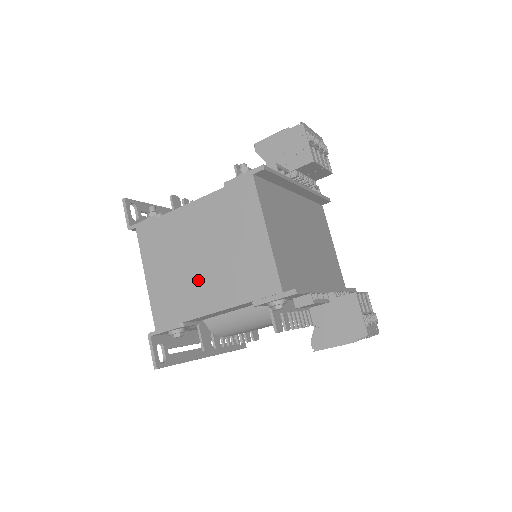
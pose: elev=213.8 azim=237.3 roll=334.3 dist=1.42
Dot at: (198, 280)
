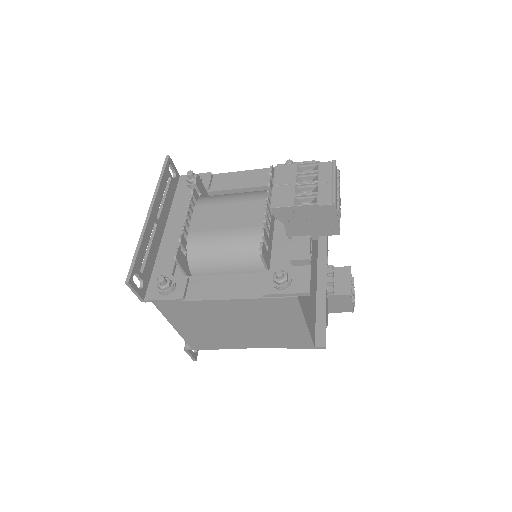
Dot at: (234, 335)
